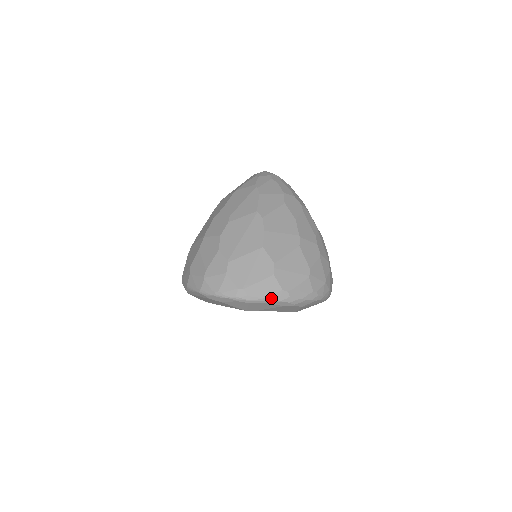
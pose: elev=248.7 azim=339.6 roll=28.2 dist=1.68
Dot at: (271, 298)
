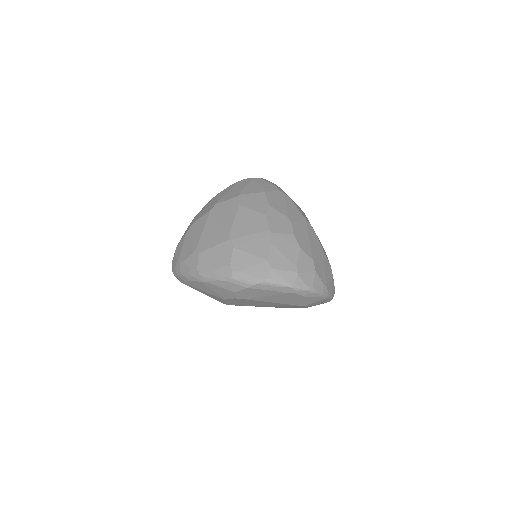
Dot at: occluded
